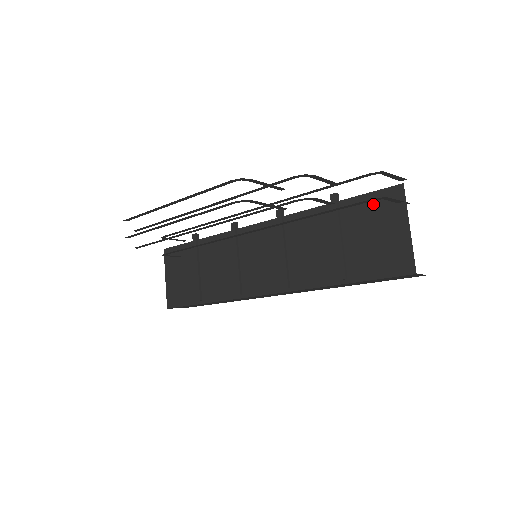
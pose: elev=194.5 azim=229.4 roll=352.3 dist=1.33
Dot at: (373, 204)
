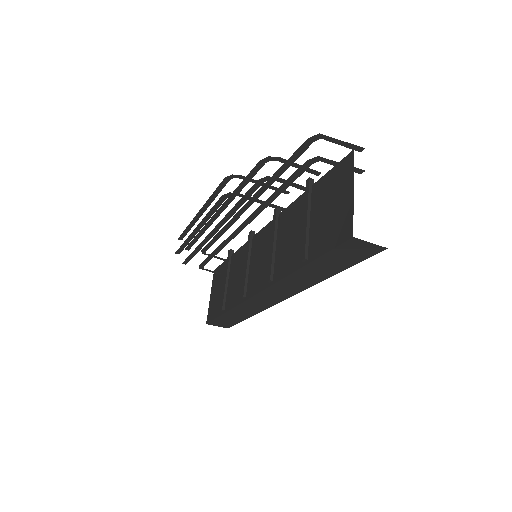
Dot at: (332, 178)
